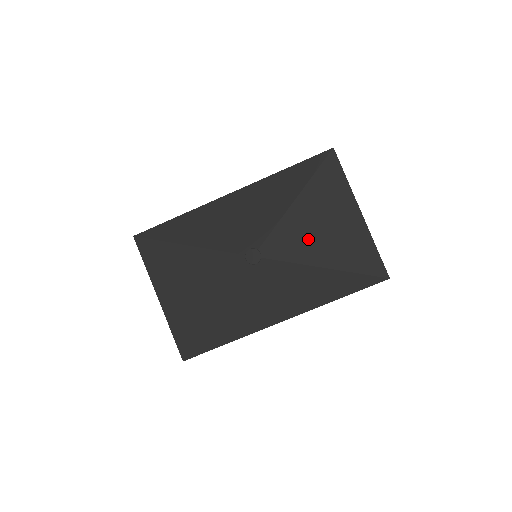
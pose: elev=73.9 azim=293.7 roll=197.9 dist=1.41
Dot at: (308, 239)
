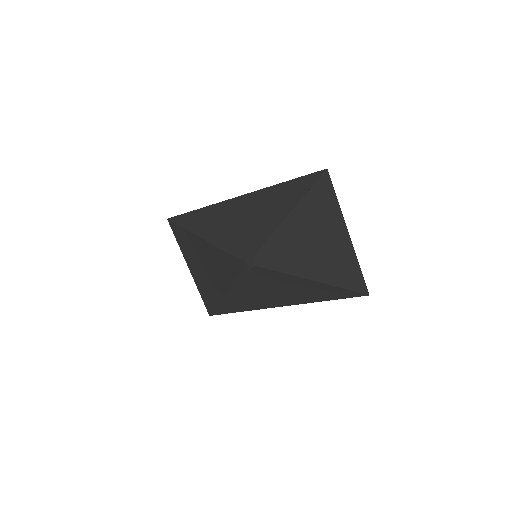
Dot at: (295, 254)
